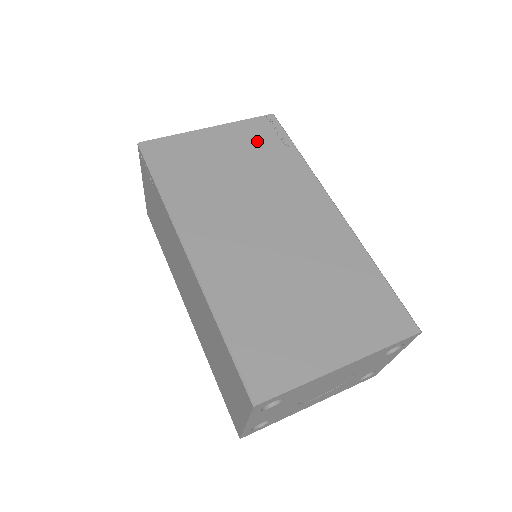
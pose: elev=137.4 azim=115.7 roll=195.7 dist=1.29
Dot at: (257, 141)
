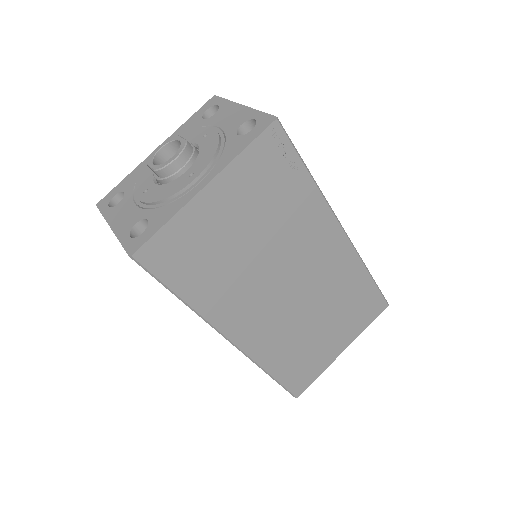
Dot at: (265, 182)
